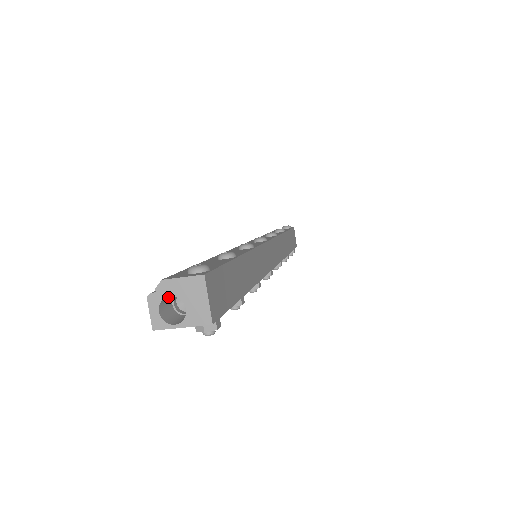
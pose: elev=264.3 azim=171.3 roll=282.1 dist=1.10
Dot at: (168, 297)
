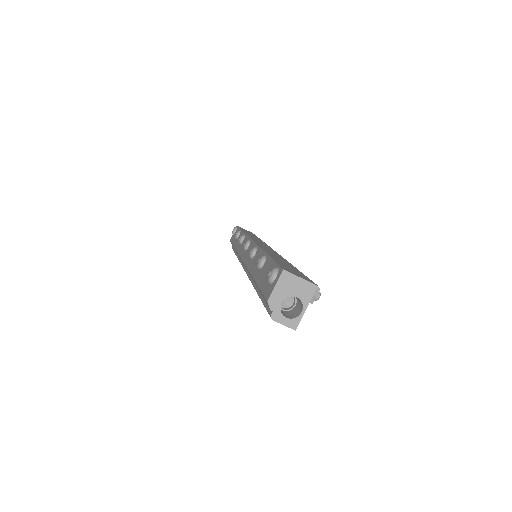
Dot at: occluded
